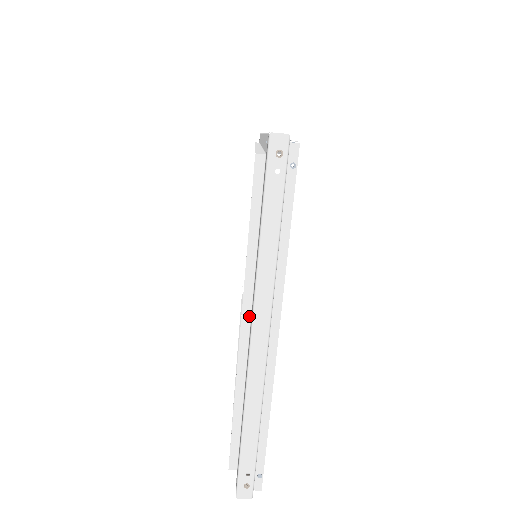
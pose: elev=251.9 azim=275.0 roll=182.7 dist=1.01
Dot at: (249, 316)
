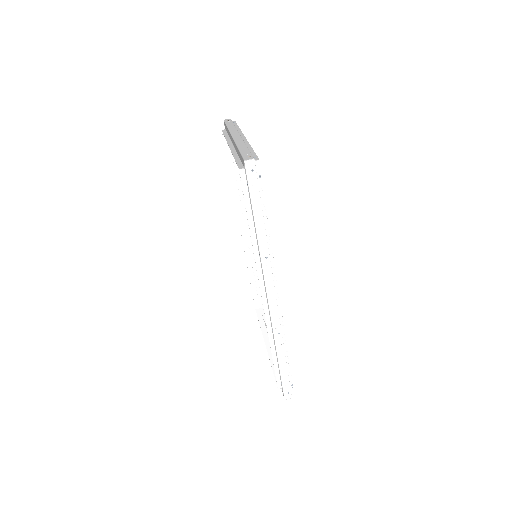
Dot at: (232, 144)
